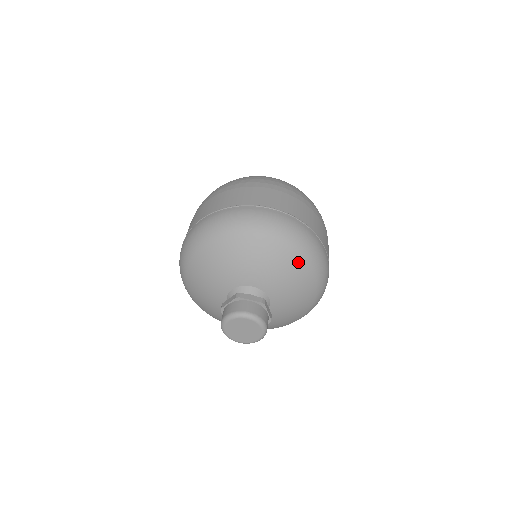
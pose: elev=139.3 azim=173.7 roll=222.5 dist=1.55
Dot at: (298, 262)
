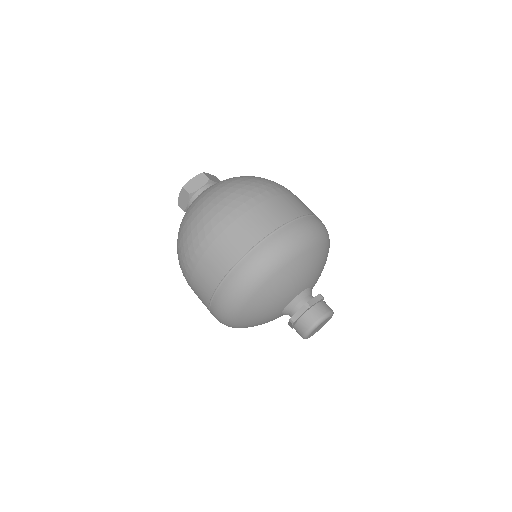
Dot at: (326, 250)
